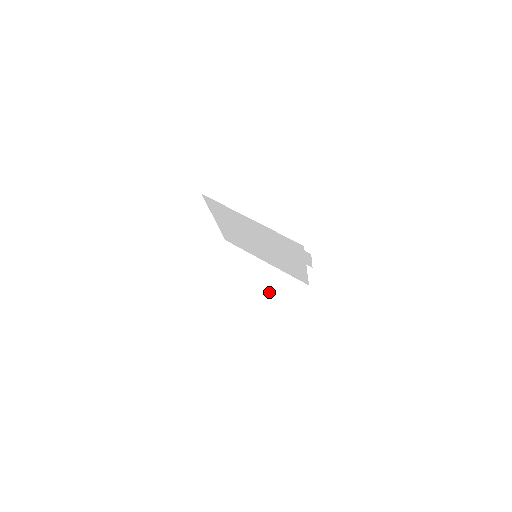
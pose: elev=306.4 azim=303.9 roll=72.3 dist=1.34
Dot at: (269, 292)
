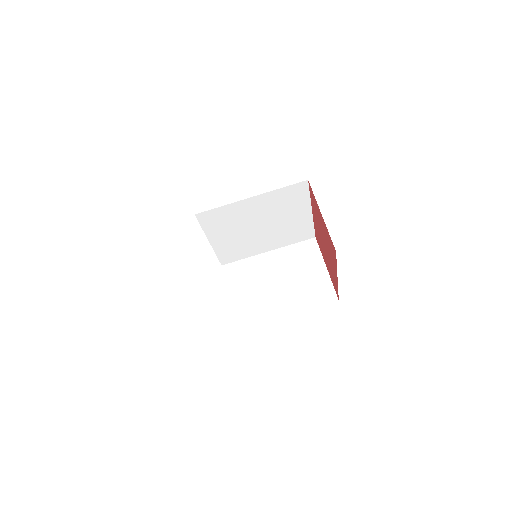
Dot at: (294, 266)
